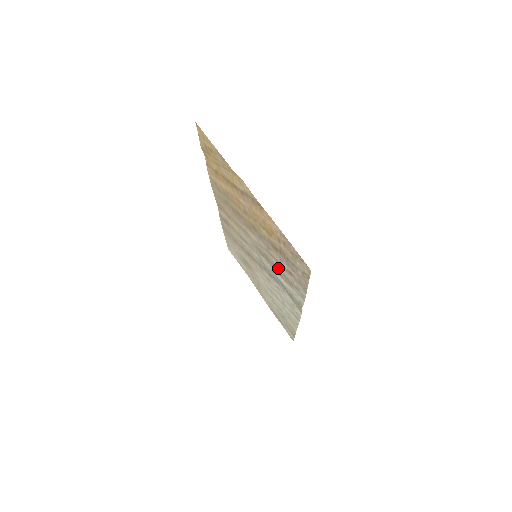
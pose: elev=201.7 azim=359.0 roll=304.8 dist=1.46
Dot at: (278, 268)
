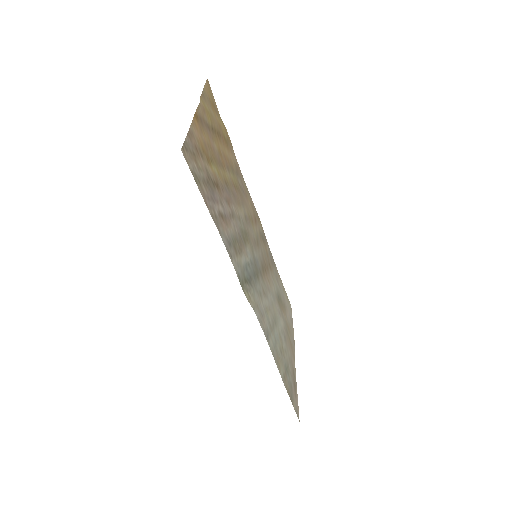
Dot at: (236, 235)
